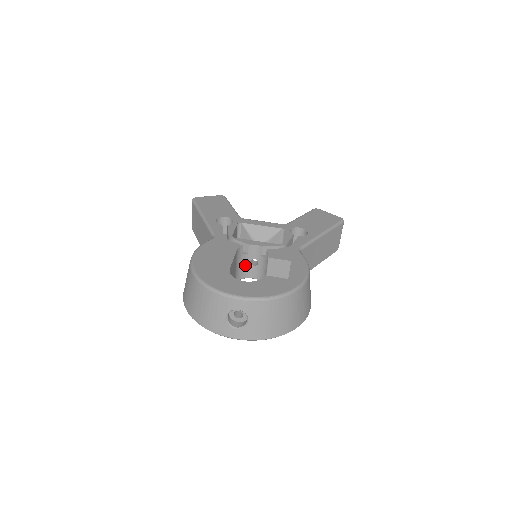
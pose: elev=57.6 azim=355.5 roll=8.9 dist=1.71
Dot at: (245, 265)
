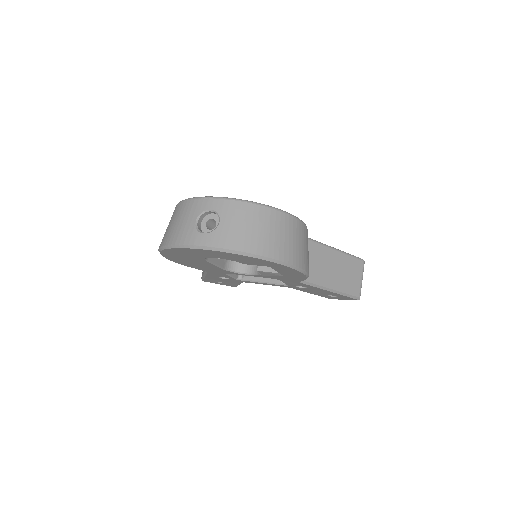
Dot at: occluded
